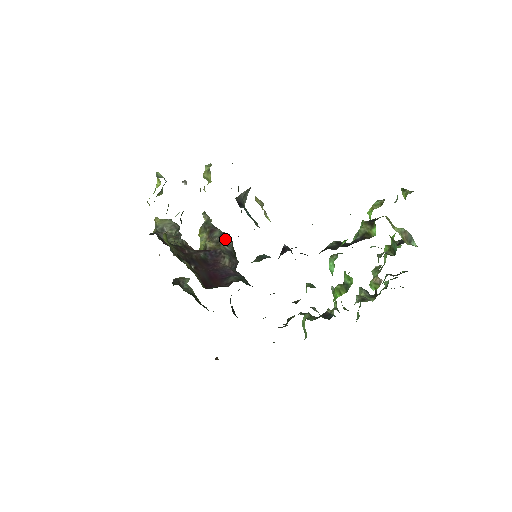
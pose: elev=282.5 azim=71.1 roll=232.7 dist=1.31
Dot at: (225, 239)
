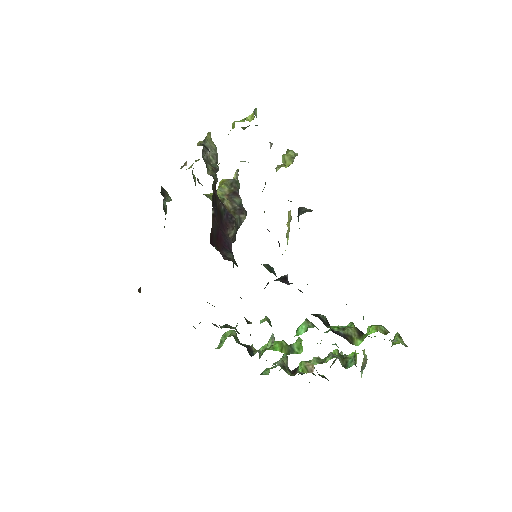
Dot at: (243, 214)
